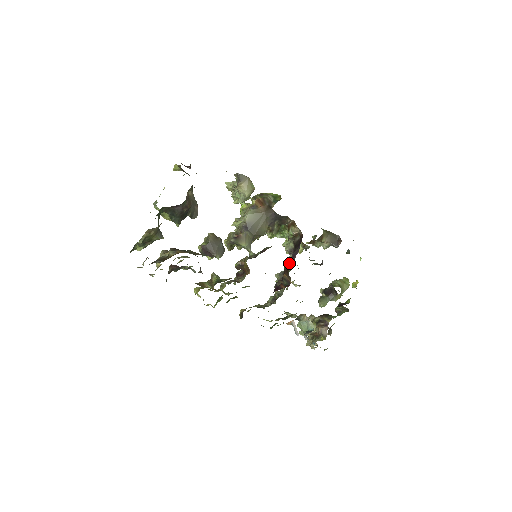
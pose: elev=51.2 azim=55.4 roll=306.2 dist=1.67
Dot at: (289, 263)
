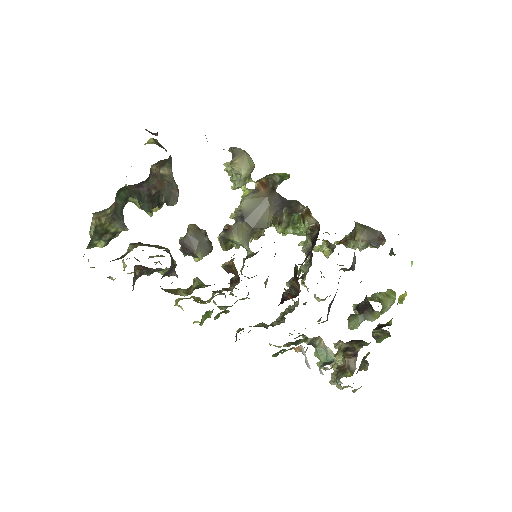
Dot at: (305, 267)
